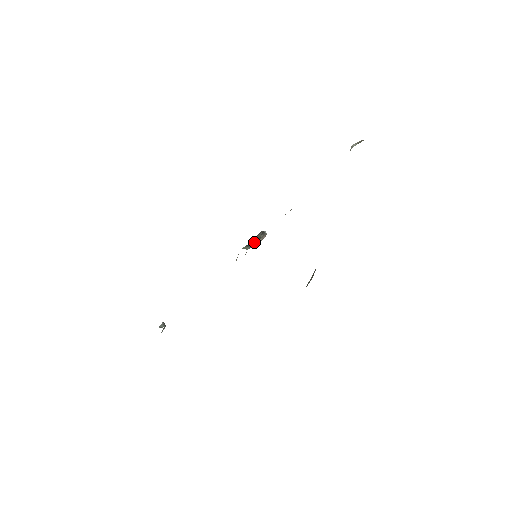
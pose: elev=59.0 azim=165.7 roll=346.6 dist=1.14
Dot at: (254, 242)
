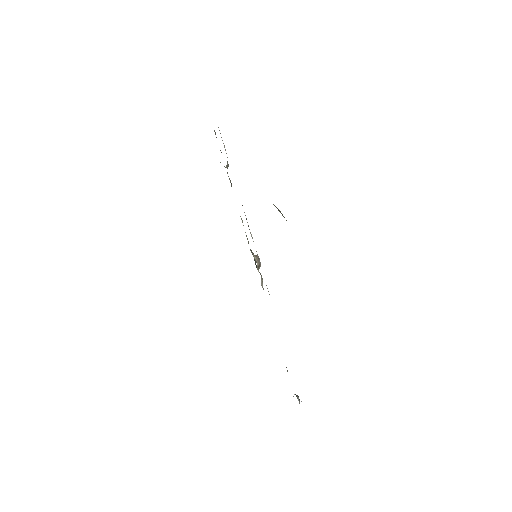
Dot at: (256, 265)
